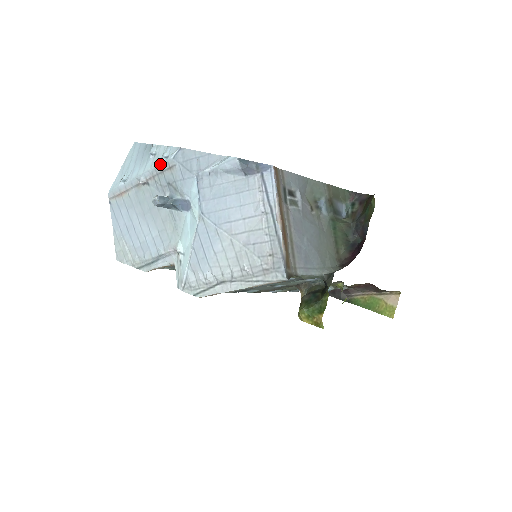
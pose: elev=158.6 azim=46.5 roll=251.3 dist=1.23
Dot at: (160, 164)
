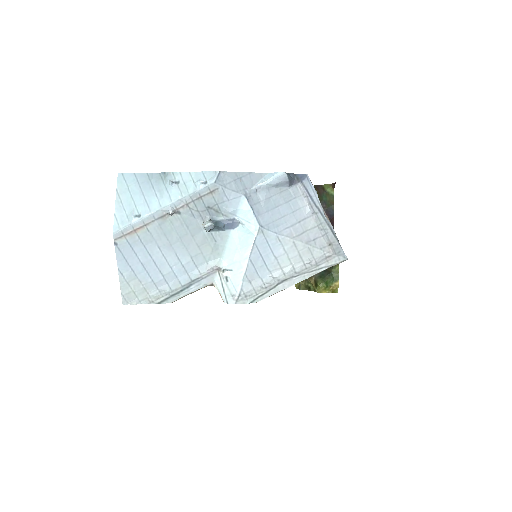
Dot at: (197, 190)
